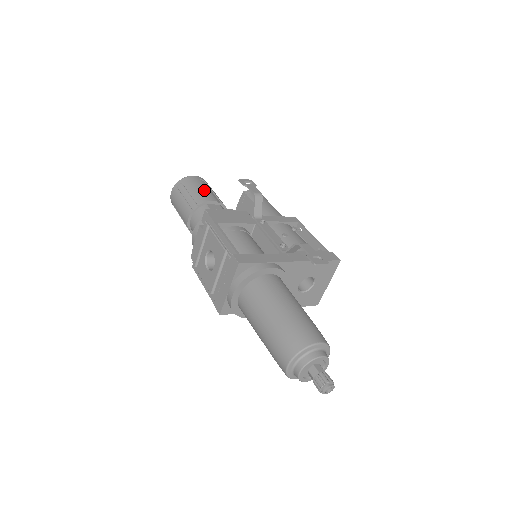
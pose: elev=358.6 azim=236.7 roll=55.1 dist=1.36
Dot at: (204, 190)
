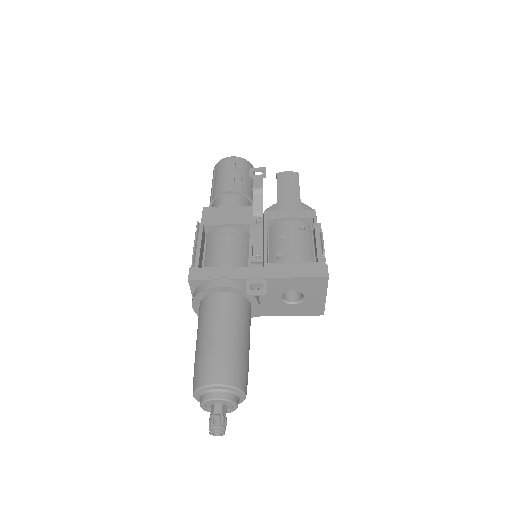
Dot at: (229, 176)
